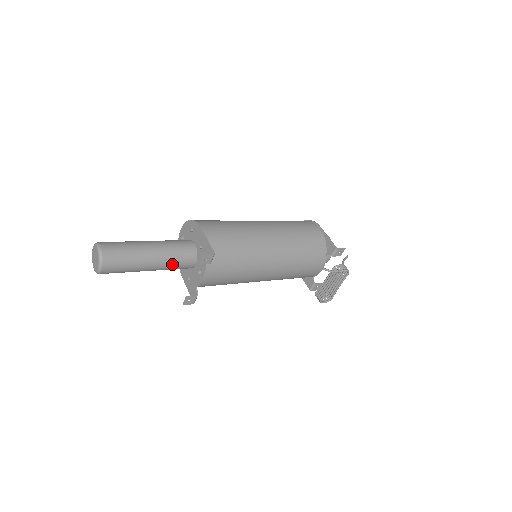
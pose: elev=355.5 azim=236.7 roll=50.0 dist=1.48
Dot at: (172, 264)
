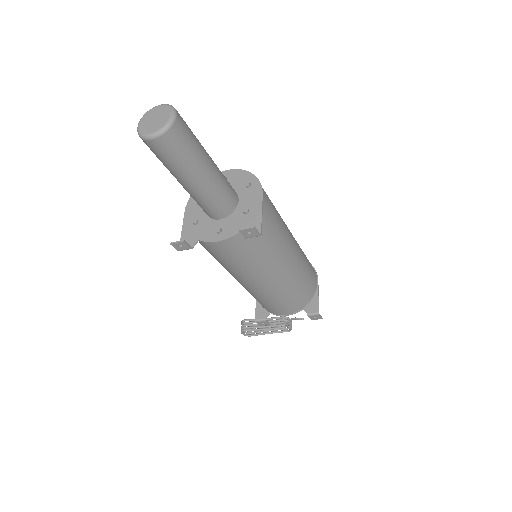
Dot at: (207, 200)
